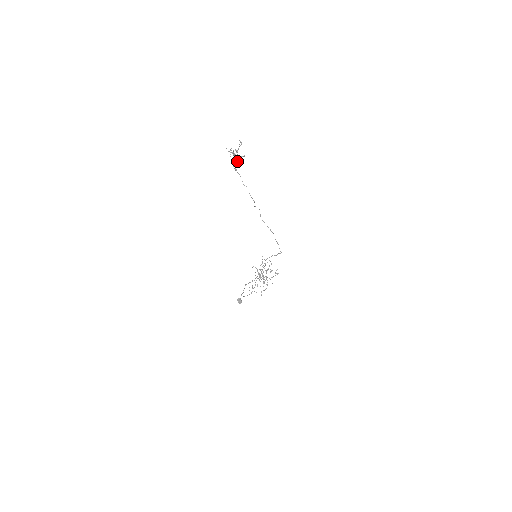
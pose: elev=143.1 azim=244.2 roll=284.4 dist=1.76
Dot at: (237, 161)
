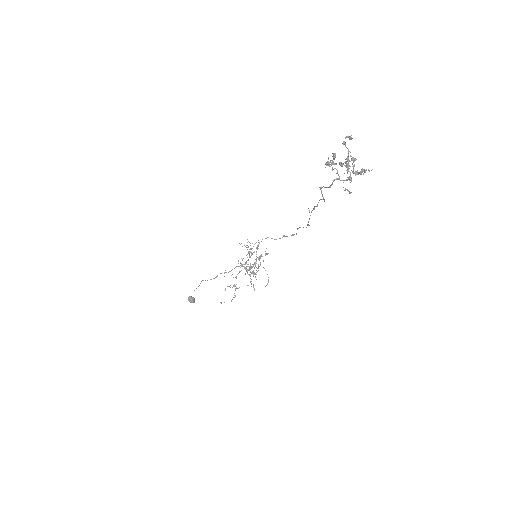
Dot at: (350, 177)
